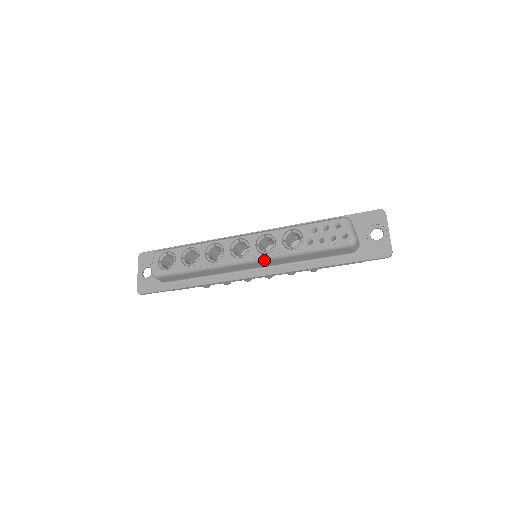
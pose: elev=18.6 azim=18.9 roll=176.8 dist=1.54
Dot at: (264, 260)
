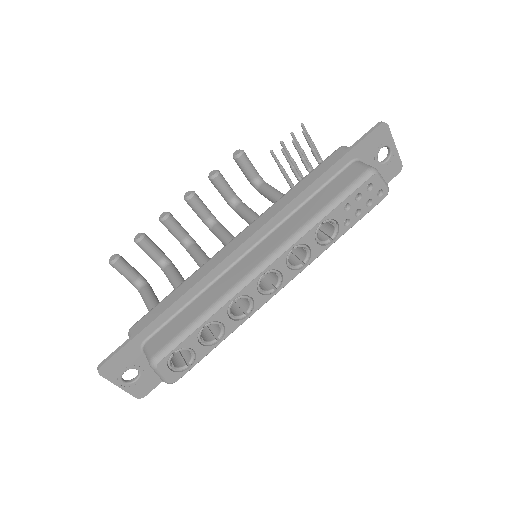
Dot at: (301, 271)
